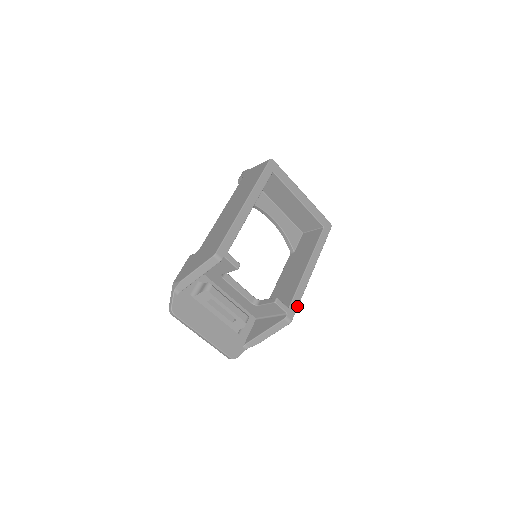
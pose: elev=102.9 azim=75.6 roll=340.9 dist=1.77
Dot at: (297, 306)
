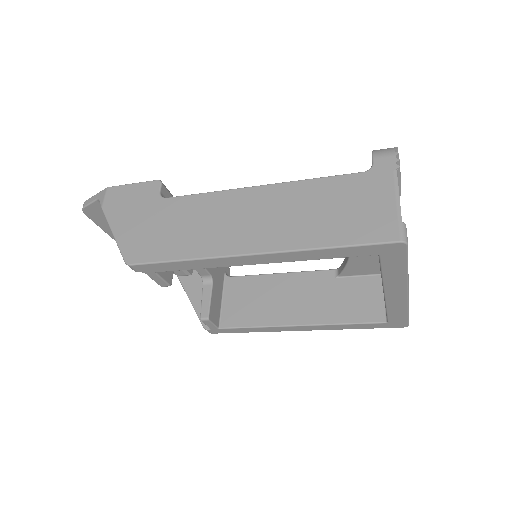
Dot at: (234, 332)
